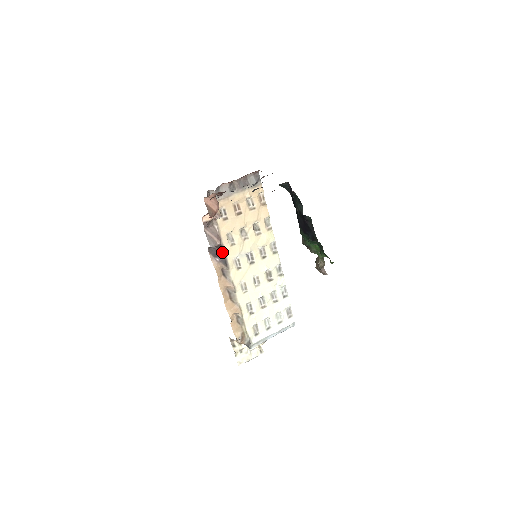
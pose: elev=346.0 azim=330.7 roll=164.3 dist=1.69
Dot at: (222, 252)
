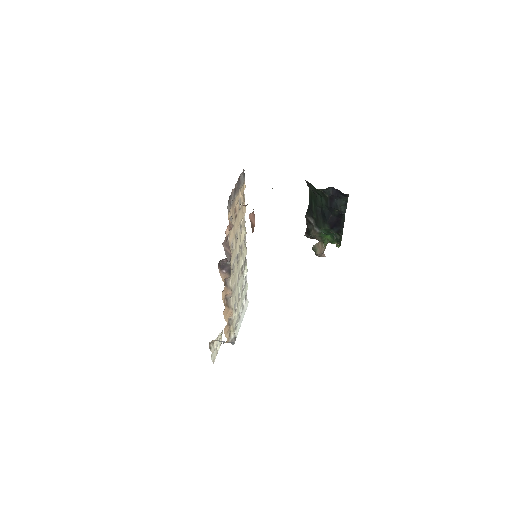
Dot at: (229, 262)
